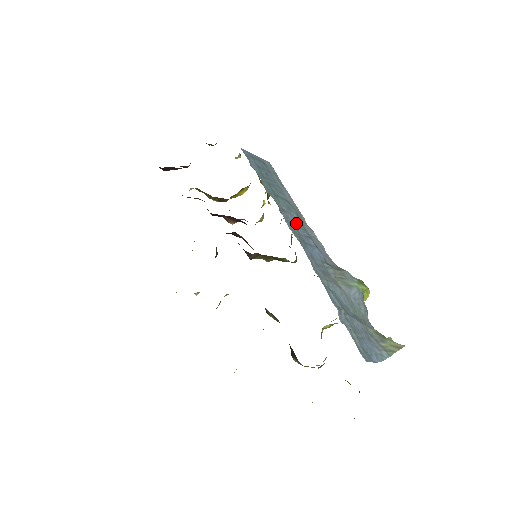
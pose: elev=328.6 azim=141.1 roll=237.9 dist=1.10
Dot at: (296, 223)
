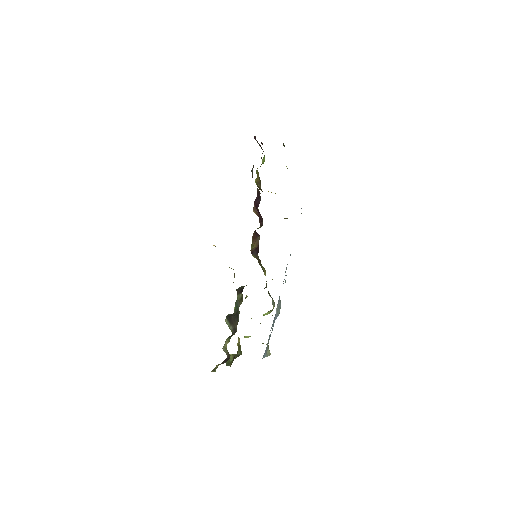
Dot at: occluded
